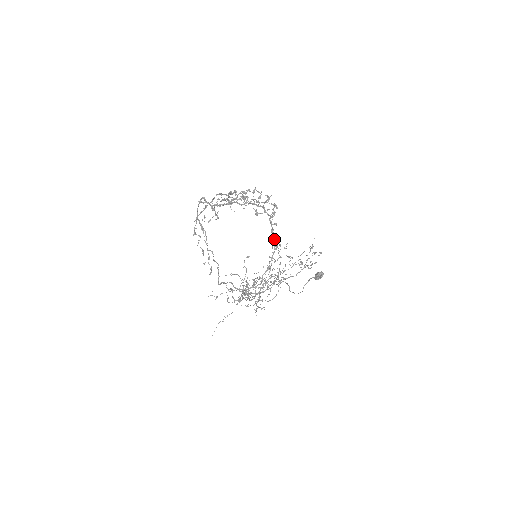
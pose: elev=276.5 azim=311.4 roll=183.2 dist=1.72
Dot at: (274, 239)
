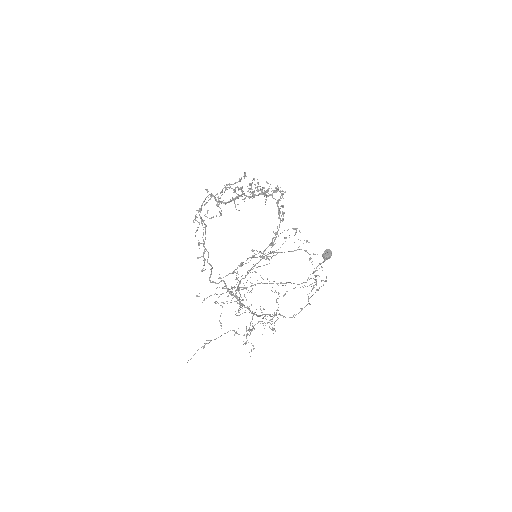
Dot at: (280, 218)
